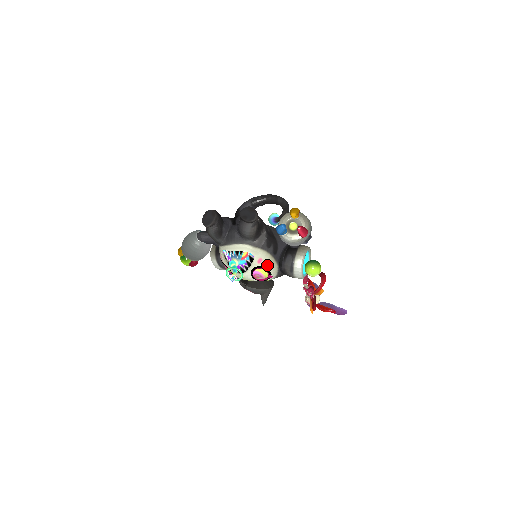
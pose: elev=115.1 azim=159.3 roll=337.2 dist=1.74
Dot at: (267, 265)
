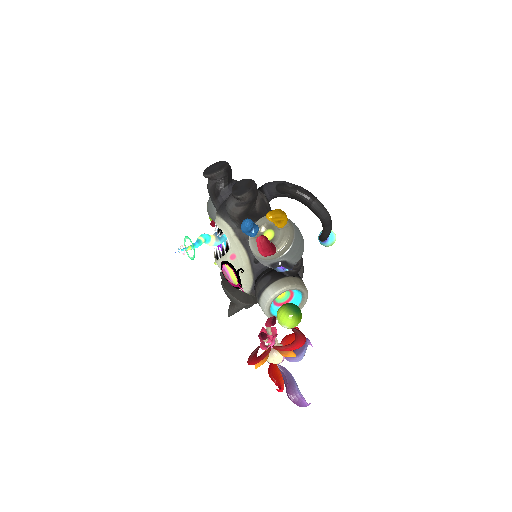
Dot at: (239, 268)
